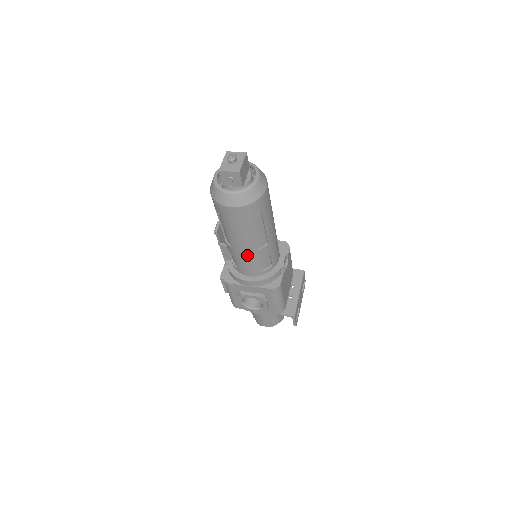
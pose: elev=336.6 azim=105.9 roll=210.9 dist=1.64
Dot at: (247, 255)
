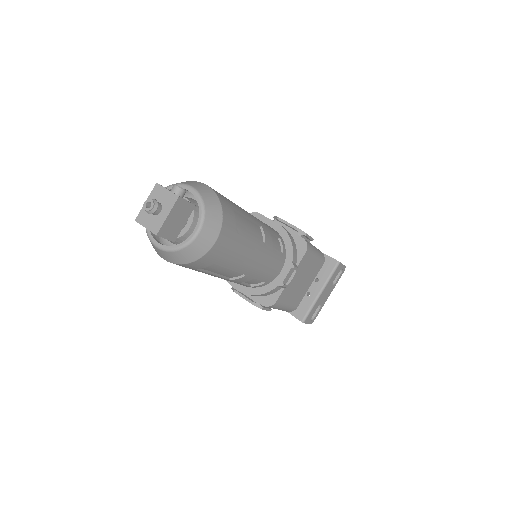
Dot at: occluded
